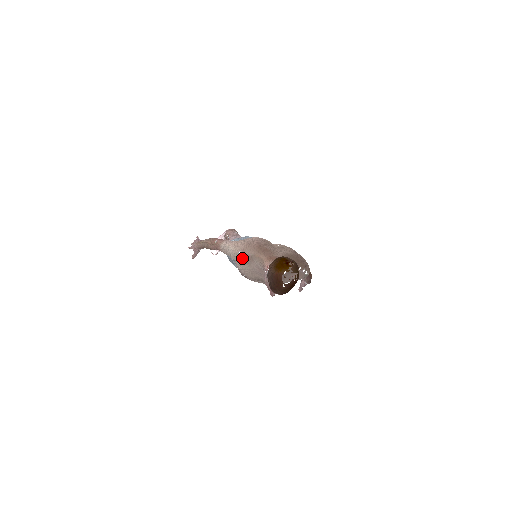
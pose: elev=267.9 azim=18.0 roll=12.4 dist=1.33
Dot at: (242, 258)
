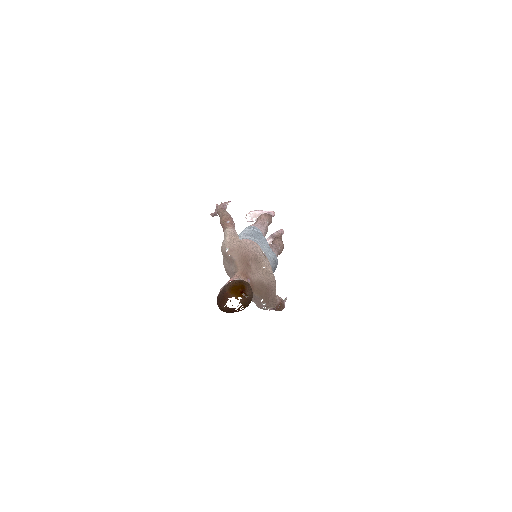
Dot at: (226, 254)
